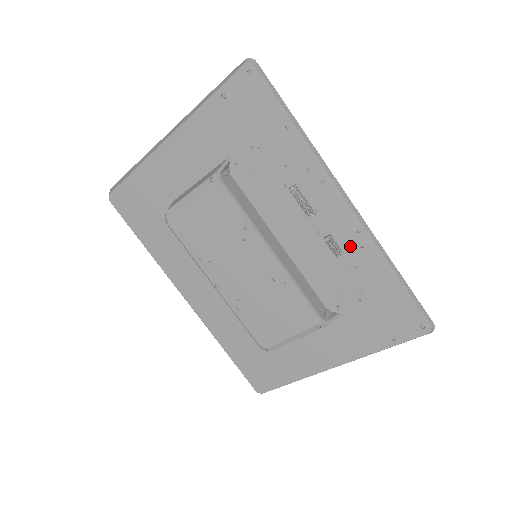
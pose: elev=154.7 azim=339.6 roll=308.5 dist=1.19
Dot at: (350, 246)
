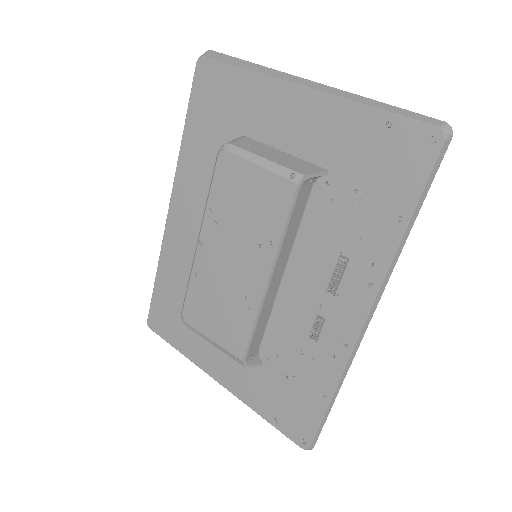
Dot at: (328, 344)
